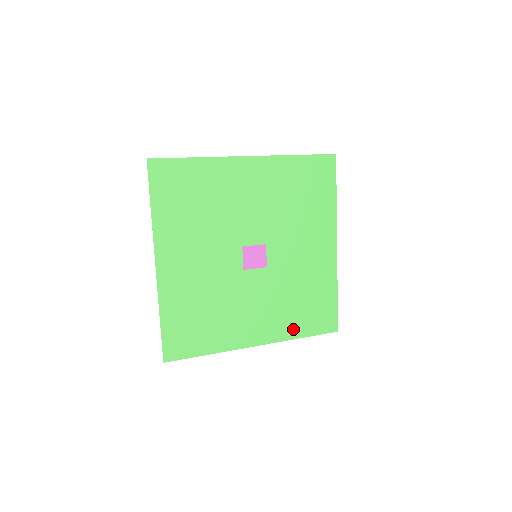
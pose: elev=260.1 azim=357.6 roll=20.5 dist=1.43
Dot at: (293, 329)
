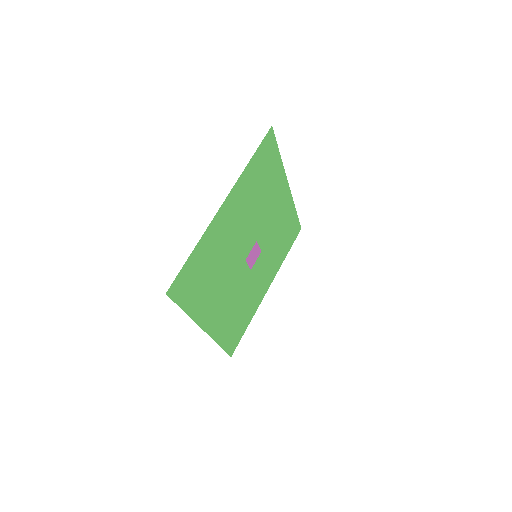
Dot at: (281, 258)
